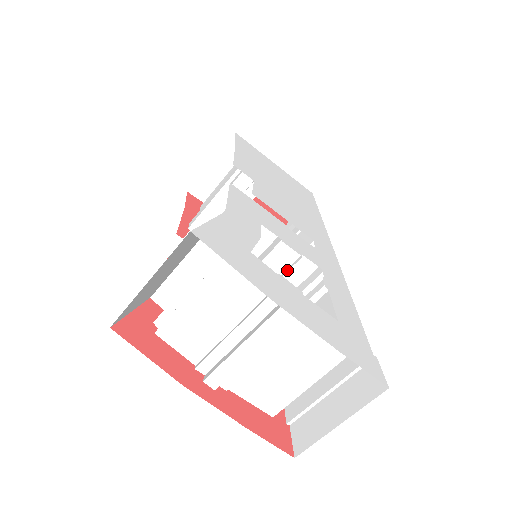
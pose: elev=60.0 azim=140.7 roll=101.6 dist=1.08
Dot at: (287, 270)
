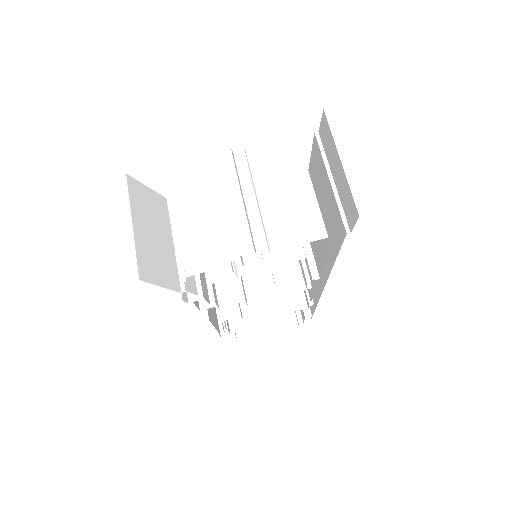
Dot at: occluded
